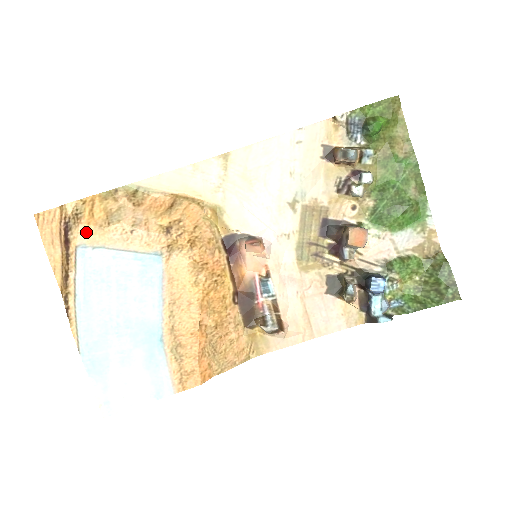
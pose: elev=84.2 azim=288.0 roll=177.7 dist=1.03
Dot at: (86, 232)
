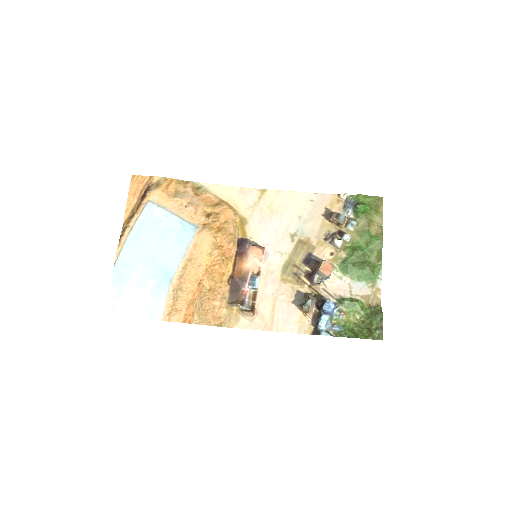
Dot at: (159, 195)
